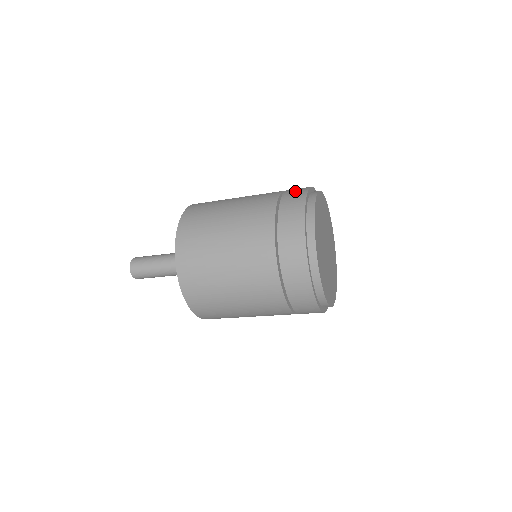
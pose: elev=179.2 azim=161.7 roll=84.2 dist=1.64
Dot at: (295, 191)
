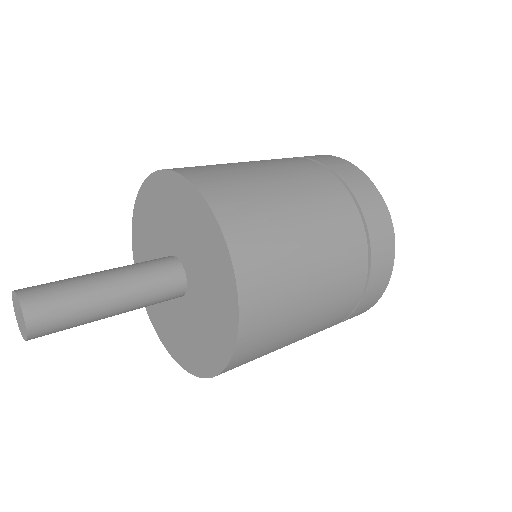
Dot at: (346, 169)
